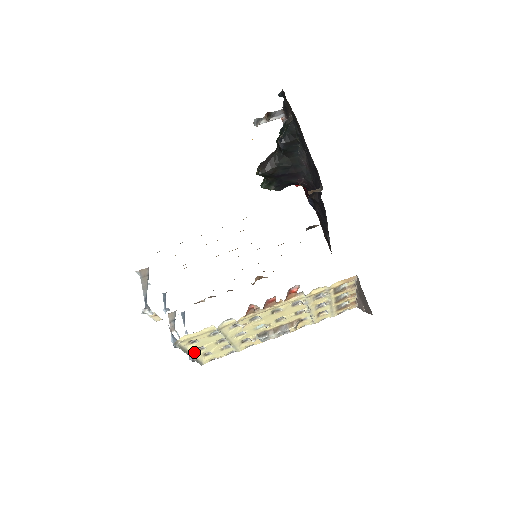
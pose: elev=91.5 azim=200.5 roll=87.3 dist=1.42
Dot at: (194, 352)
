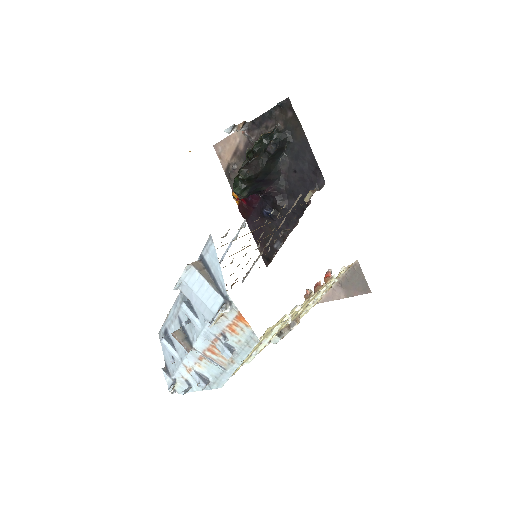
Dot at: occluded
